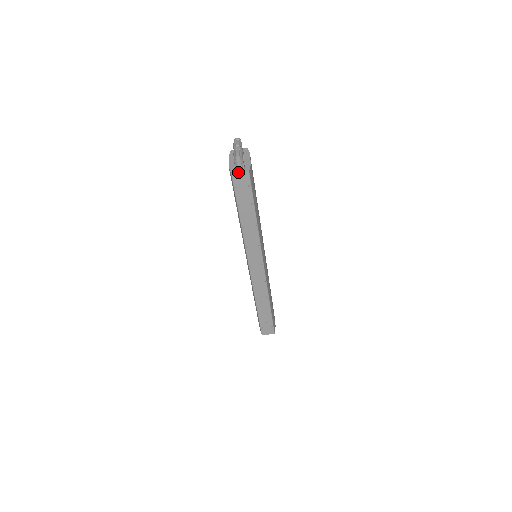
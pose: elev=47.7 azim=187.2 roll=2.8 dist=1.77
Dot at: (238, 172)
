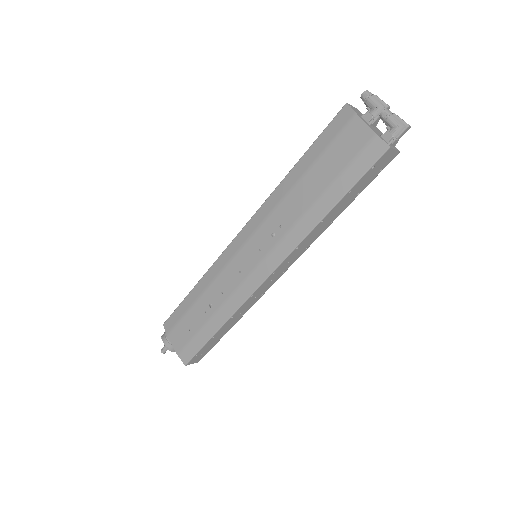
Dot at: (394, 148)
